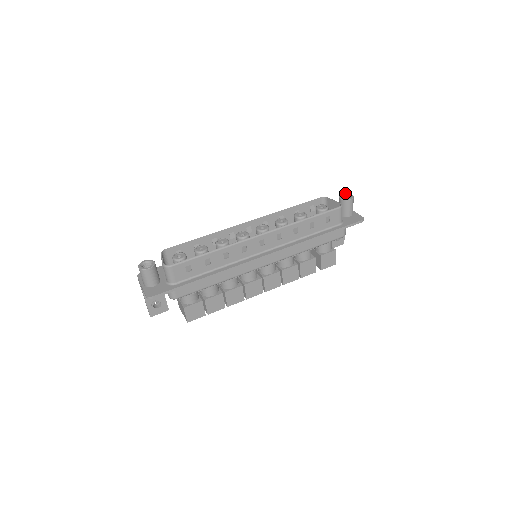
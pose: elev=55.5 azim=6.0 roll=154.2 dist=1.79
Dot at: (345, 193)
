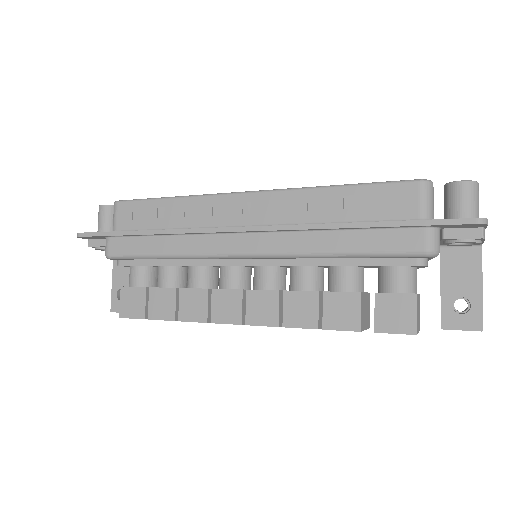
Dot at: occluded
